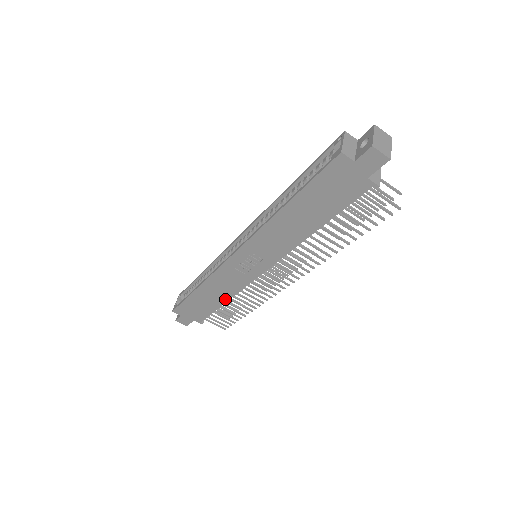
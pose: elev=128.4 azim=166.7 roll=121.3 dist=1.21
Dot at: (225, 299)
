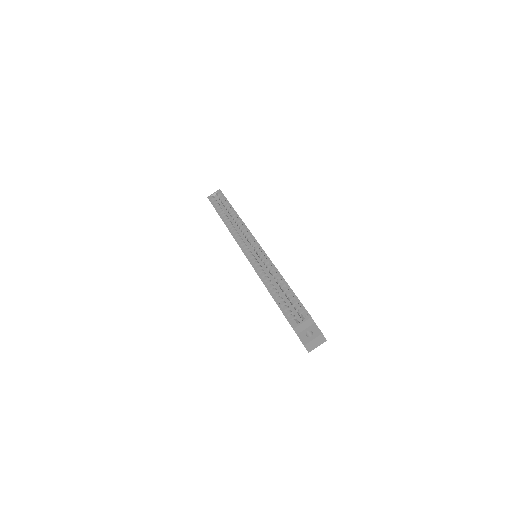
Dot at: occluded
